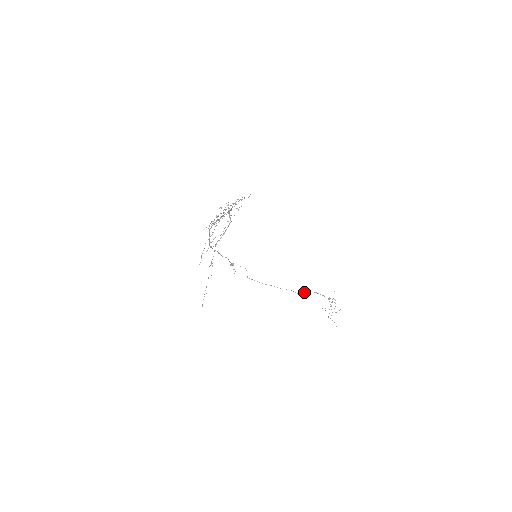
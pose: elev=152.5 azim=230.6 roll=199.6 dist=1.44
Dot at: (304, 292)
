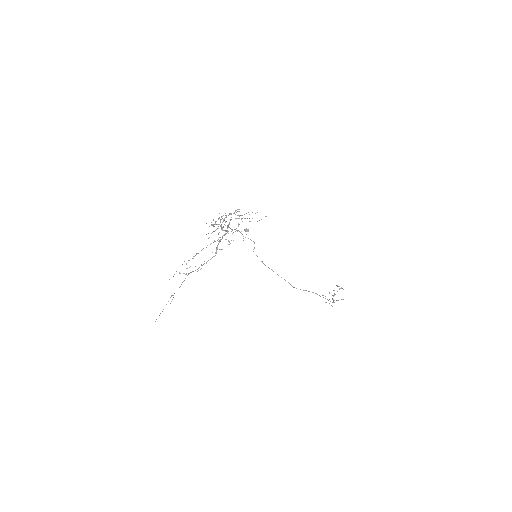
Dot at: occluded
